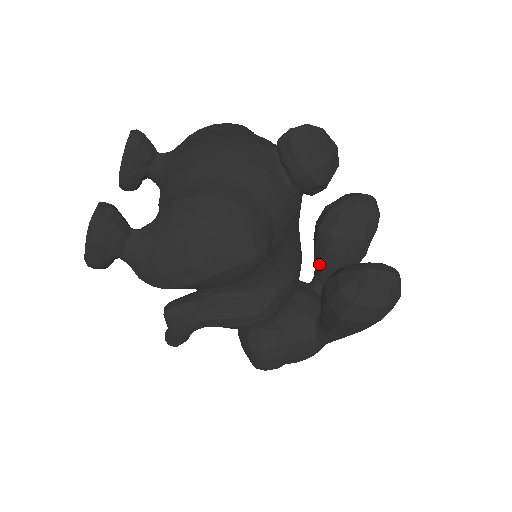
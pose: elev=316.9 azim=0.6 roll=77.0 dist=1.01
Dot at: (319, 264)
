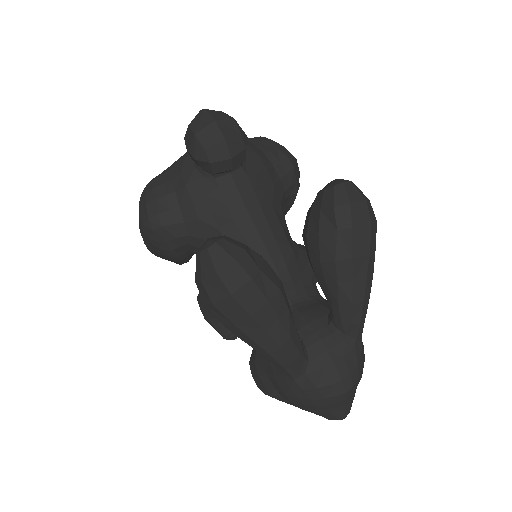
Dot at: occluded
